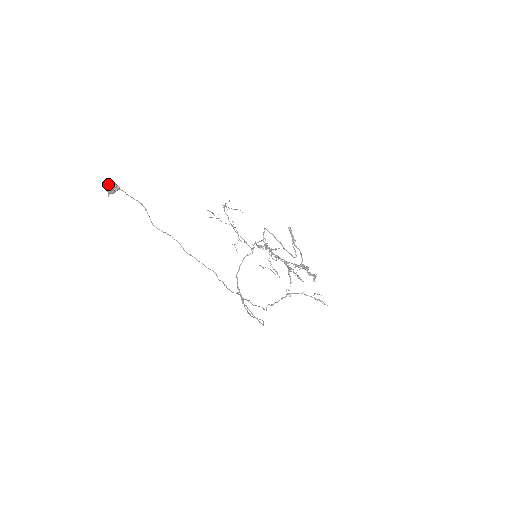
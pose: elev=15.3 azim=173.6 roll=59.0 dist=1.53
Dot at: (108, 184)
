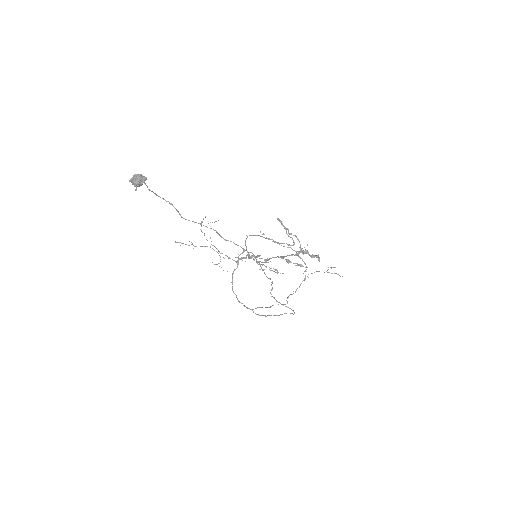
Dot at: (133, 177)
